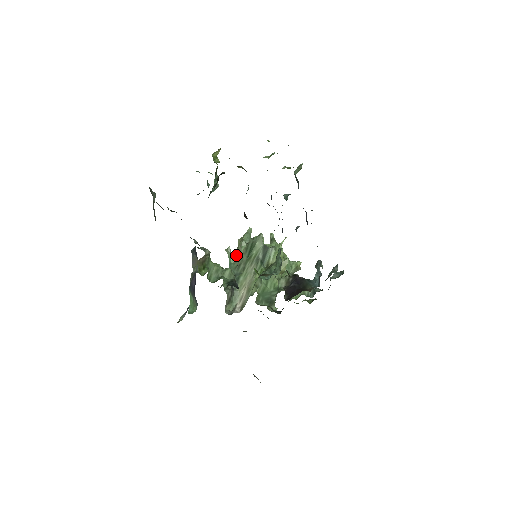
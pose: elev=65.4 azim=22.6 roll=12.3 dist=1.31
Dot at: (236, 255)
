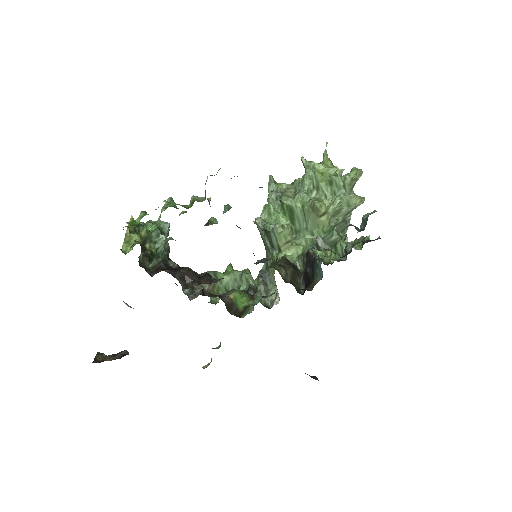
Dot at: occluded
